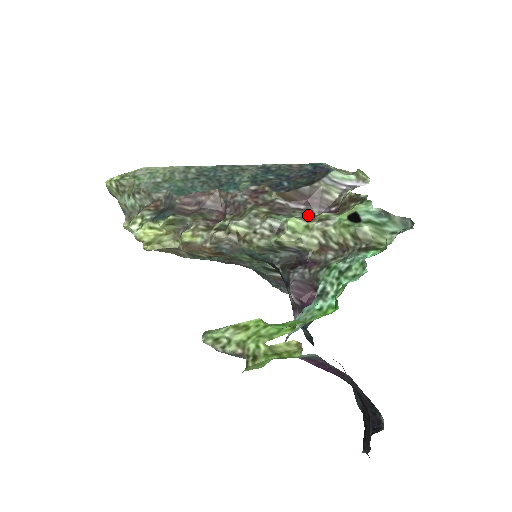
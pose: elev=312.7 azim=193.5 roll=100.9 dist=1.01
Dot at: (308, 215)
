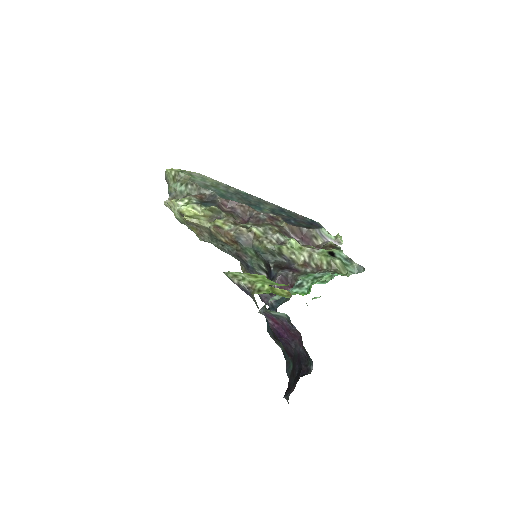
Dot at: occluded
